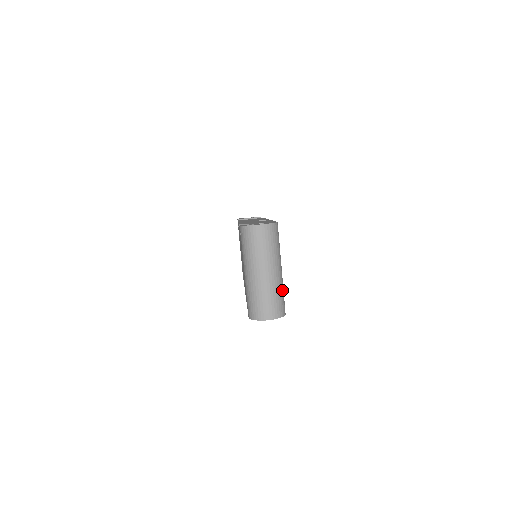
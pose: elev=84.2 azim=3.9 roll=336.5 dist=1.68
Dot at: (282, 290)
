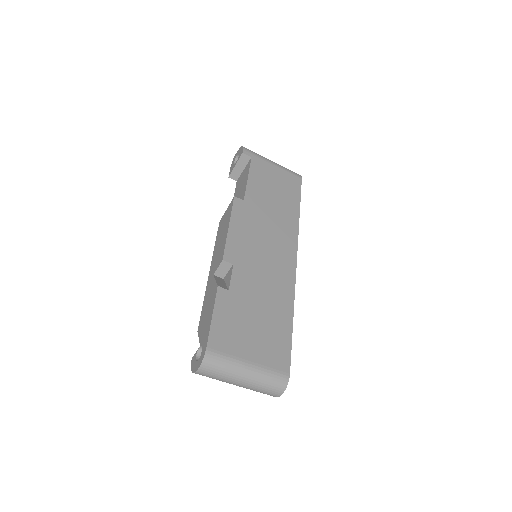
Dot at: (266, 375)
